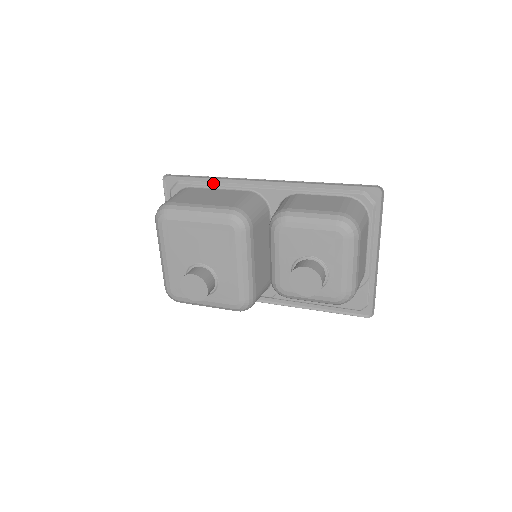
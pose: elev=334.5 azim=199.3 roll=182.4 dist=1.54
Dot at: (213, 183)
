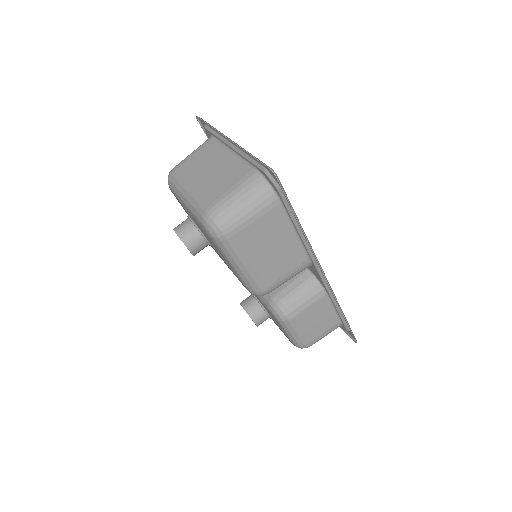
Dot at: (299, 227)
